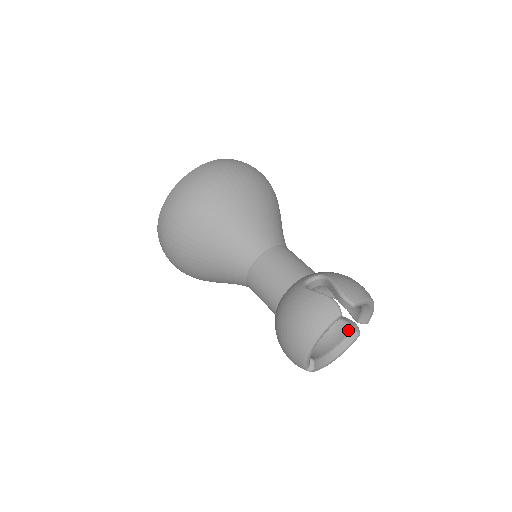
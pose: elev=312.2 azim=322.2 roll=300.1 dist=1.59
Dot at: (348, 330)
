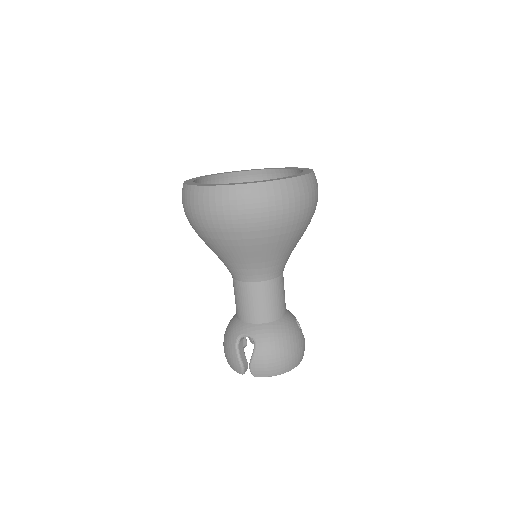
Dot at: occluded
